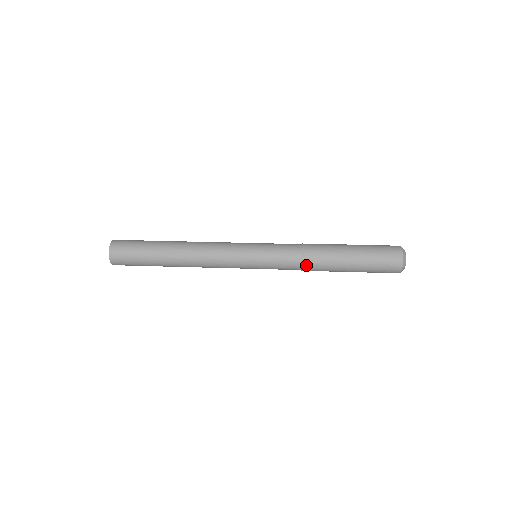
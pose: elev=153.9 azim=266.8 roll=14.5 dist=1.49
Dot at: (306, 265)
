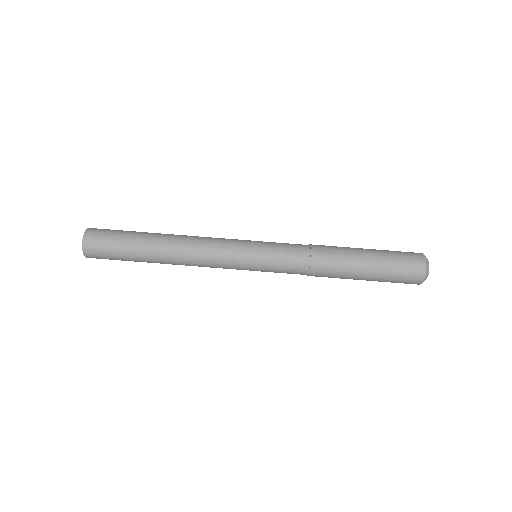
Dot at: (313, 274)
